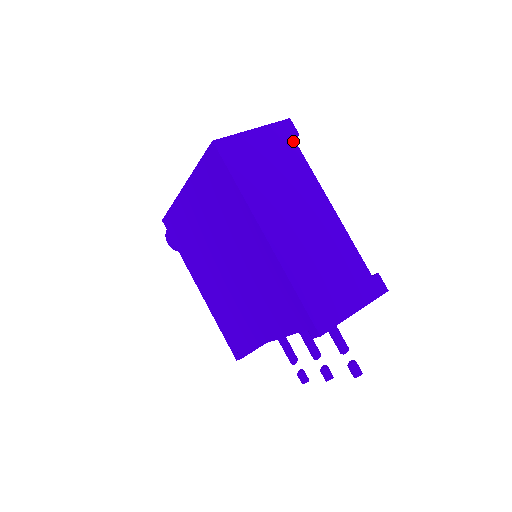
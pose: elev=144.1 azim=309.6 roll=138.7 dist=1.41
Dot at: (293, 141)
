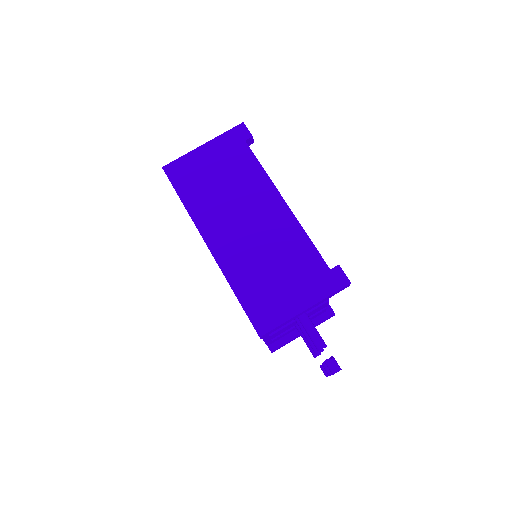
Dot at: (245, 145)
